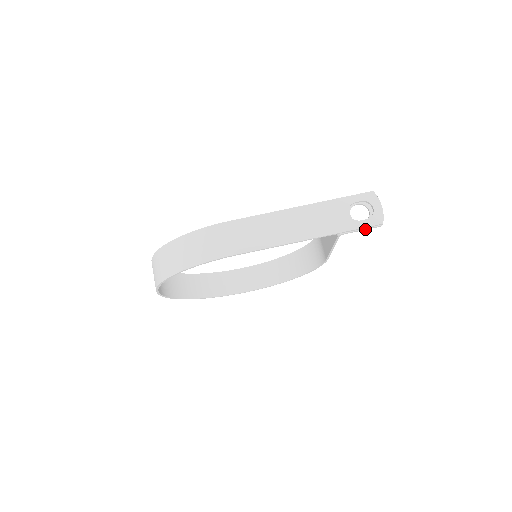
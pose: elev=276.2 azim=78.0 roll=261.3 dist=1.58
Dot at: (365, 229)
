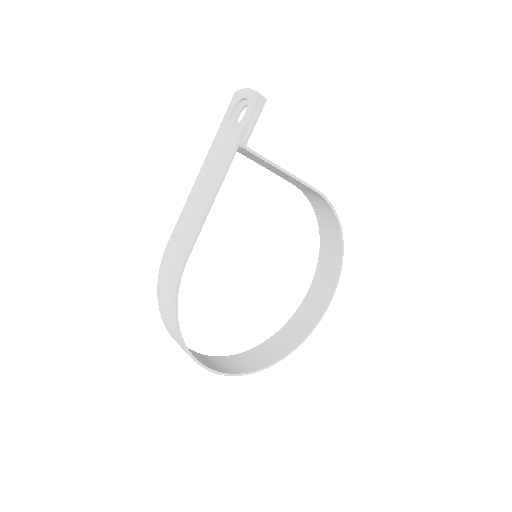
Dot at: (257, 117)
